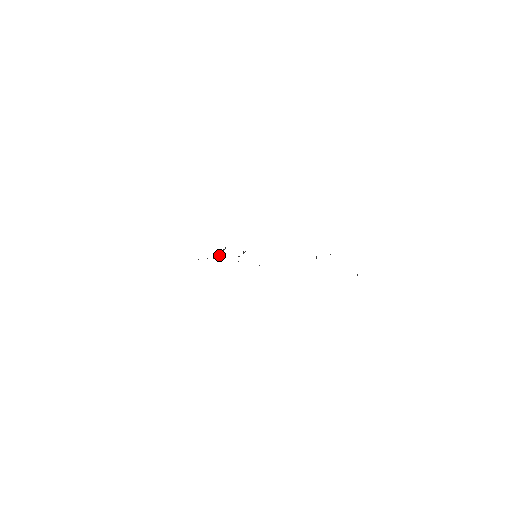
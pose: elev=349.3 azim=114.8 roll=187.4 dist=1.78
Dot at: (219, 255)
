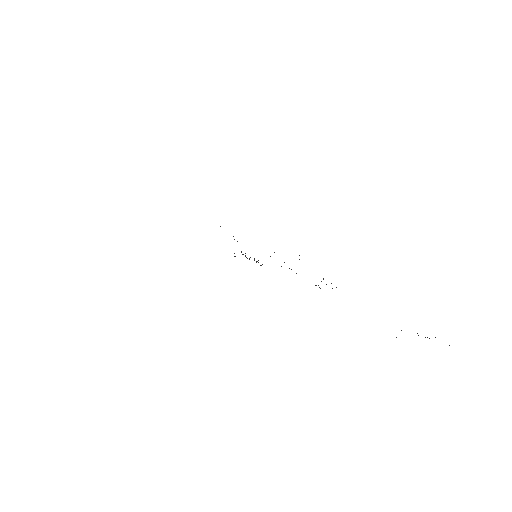
Dot at: occluded
